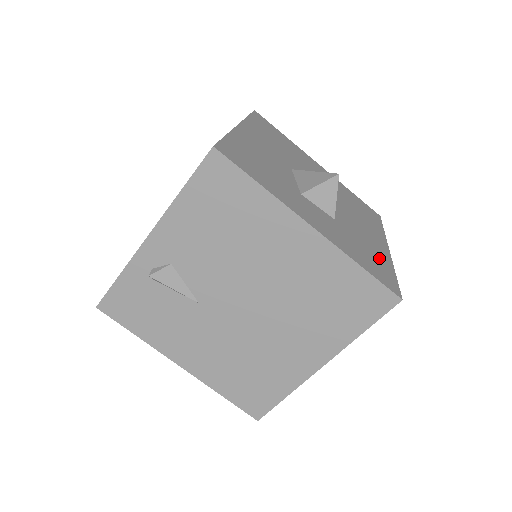
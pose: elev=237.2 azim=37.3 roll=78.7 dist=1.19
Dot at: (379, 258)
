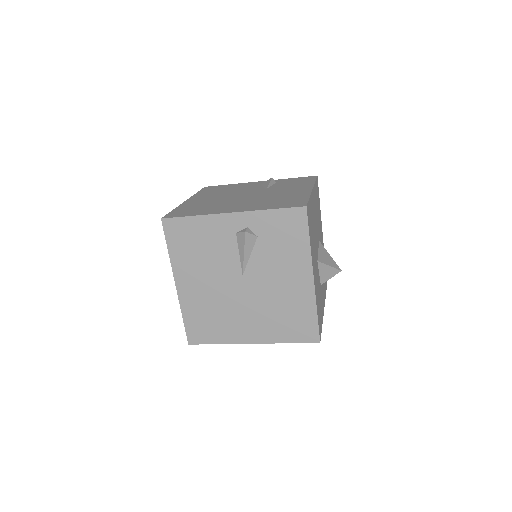
Dot at: occluded
